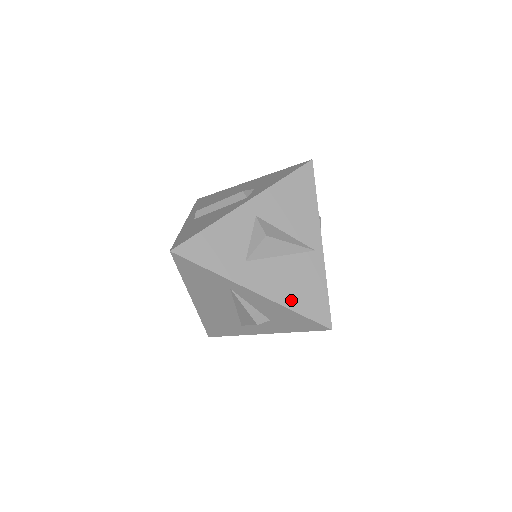
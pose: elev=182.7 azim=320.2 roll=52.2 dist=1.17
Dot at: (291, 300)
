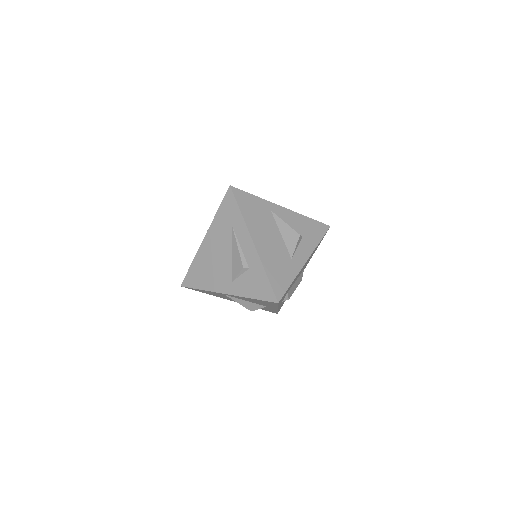
Dot at: occluded
